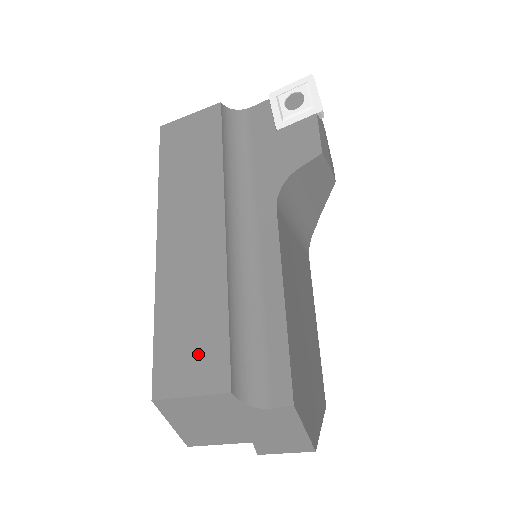
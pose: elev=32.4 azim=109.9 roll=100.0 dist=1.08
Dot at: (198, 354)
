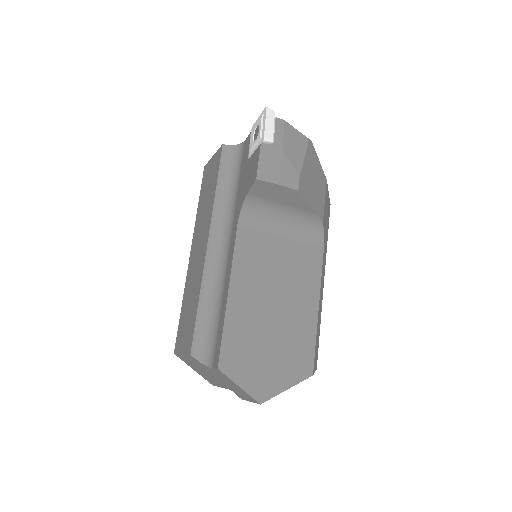
Dot at: (187, 328)
